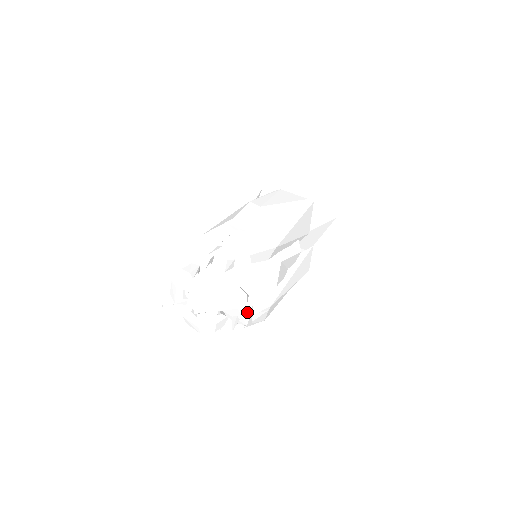
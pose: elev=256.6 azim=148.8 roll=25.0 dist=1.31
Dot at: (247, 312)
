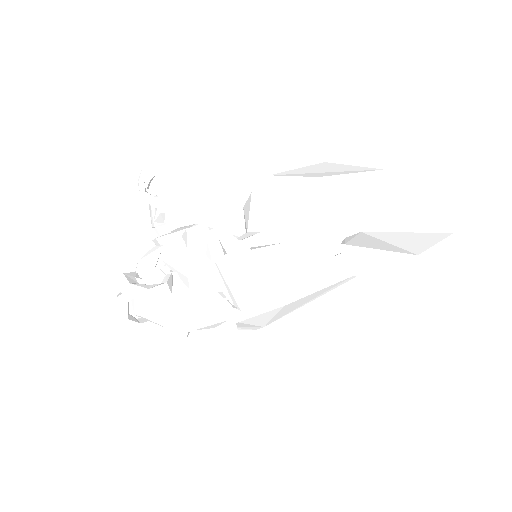
Dot at: occluded
